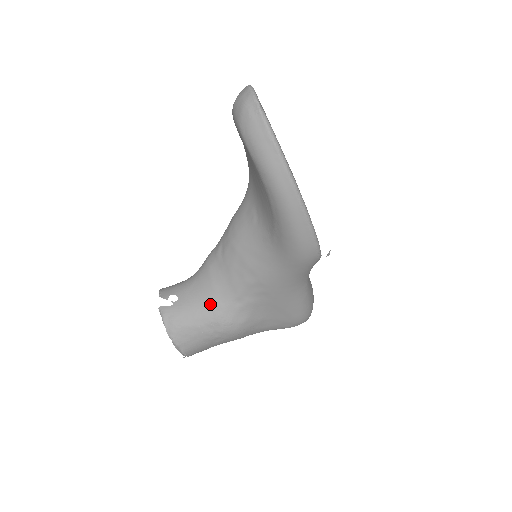
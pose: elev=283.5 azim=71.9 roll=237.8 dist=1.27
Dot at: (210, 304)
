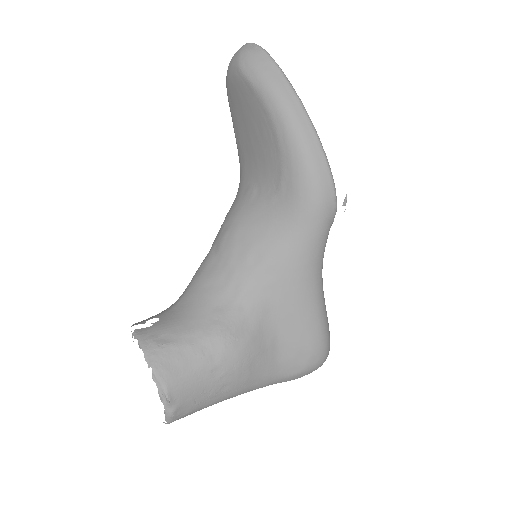
Dot at: (204, 313)
